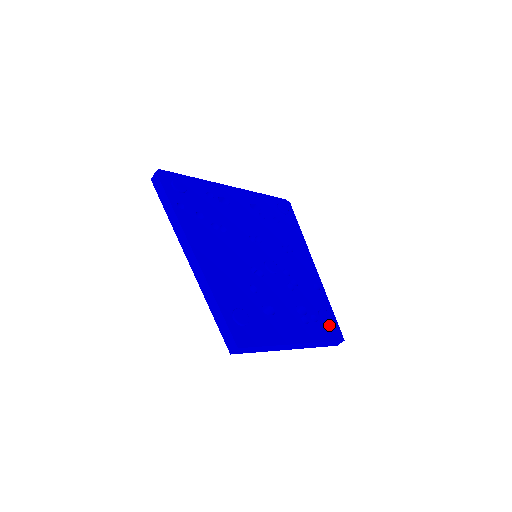
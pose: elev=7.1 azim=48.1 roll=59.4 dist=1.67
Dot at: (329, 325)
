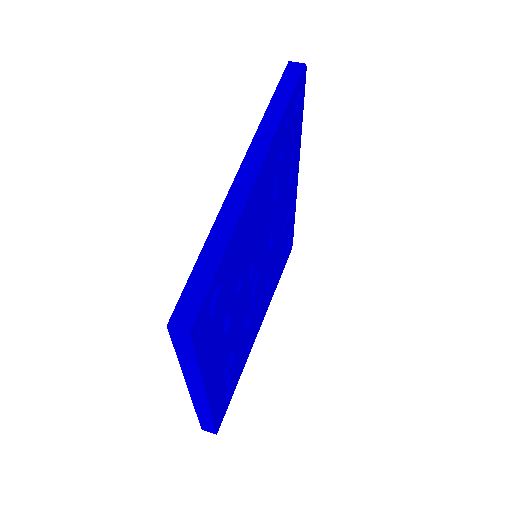
Dot at: (225, 403)
